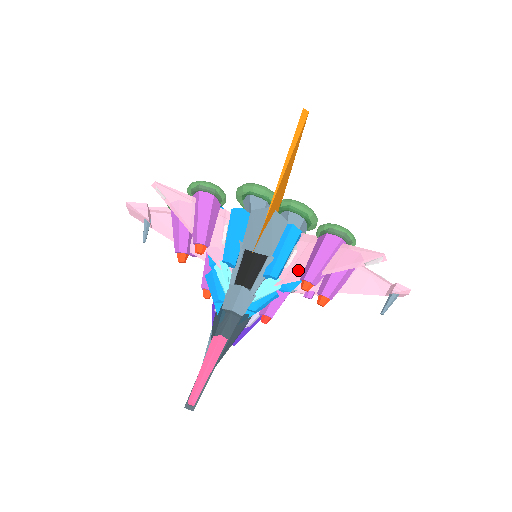
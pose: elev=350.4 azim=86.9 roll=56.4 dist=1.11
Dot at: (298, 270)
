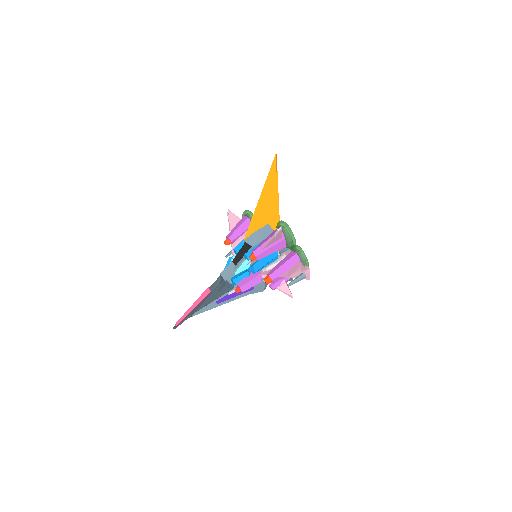
Dot at: occluded
